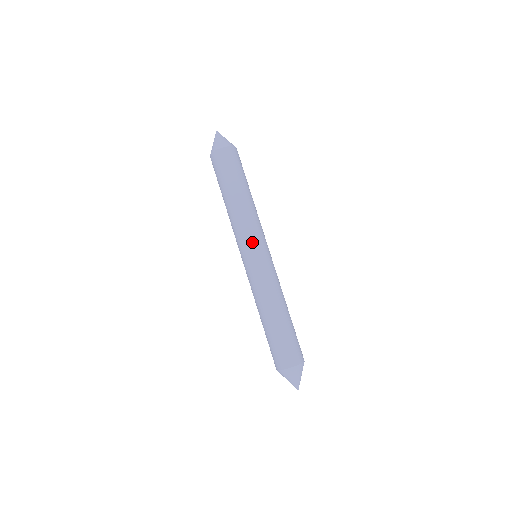
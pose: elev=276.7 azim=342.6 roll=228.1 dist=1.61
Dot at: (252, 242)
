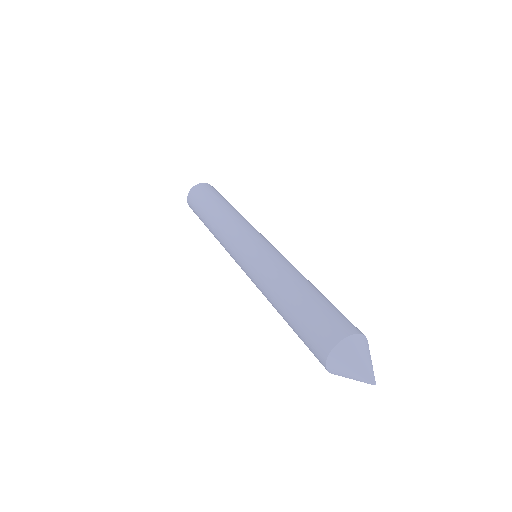
Dot at: (257, 232)
